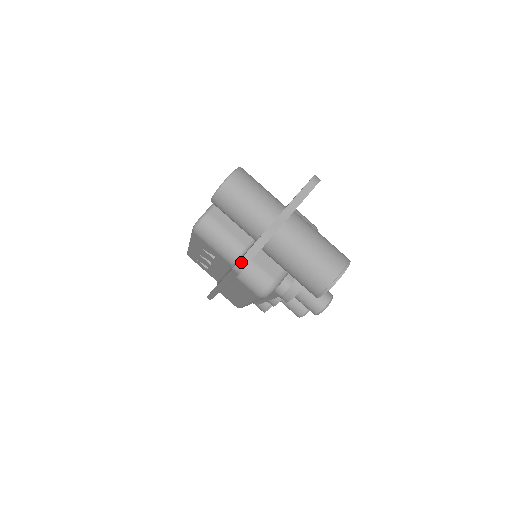
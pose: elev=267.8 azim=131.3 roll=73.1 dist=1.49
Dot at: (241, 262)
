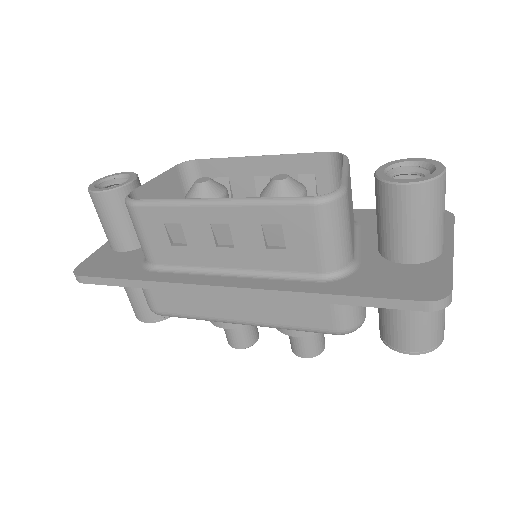
Dot at: (449, 298)
